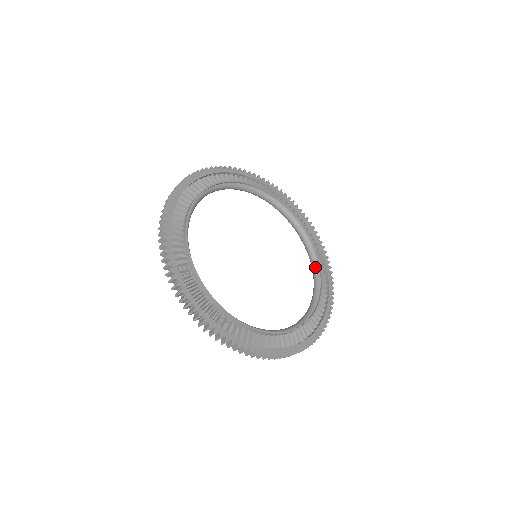
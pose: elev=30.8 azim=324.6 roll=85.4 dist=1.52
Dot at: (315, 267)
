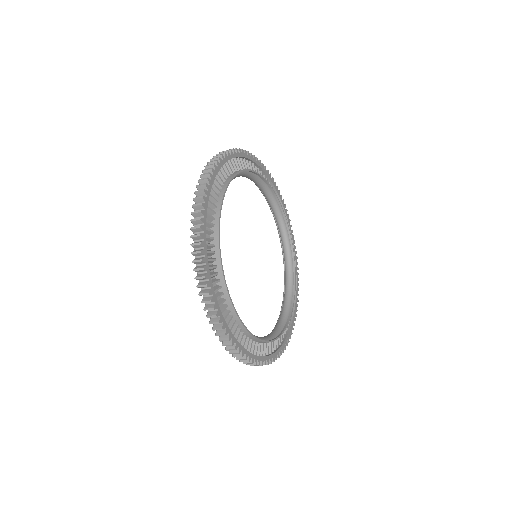
Dot at: (281, 323)
